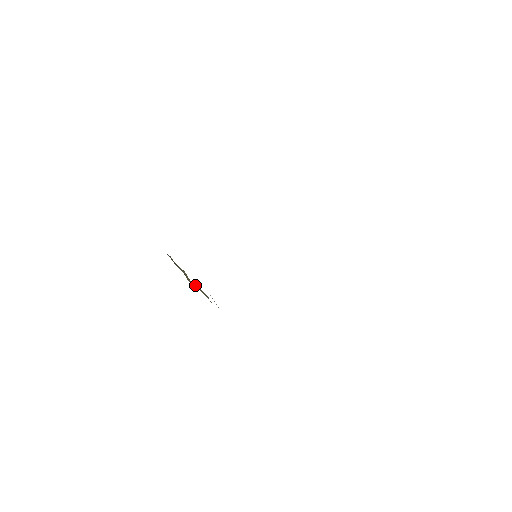
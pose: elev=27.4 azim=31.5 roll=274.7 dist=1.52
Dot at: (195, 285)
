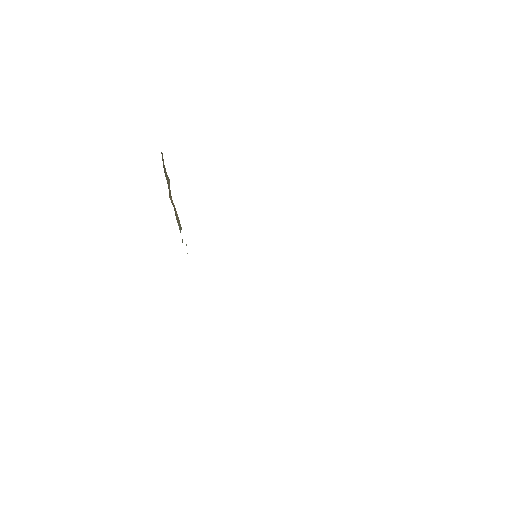
Dot at: occluded
